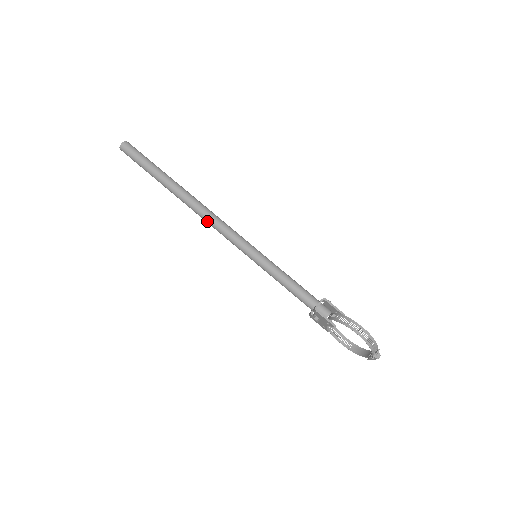
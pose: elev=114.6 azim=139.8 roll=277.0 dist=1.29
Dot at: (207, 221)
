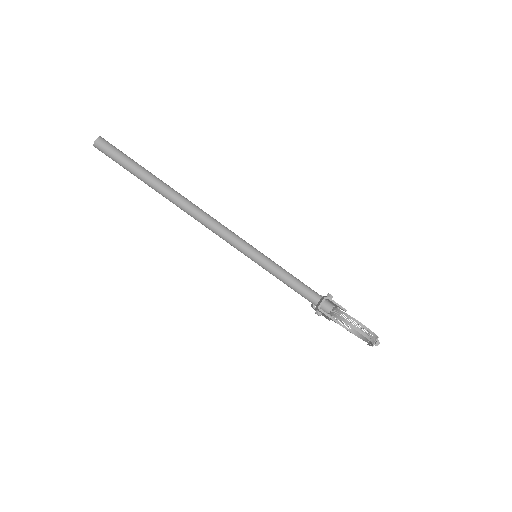
Dot at: (202, 224)
